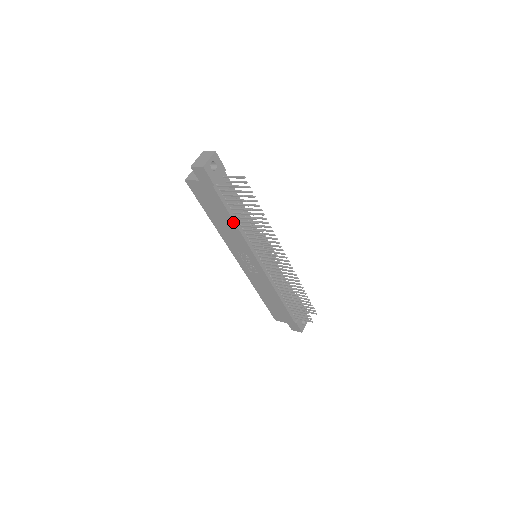
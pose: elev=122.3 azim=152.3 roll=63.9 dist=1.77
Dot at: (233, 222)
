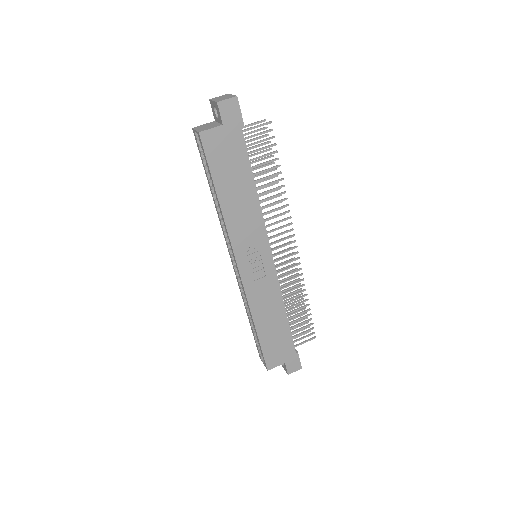
Dot at: (254, 187)
